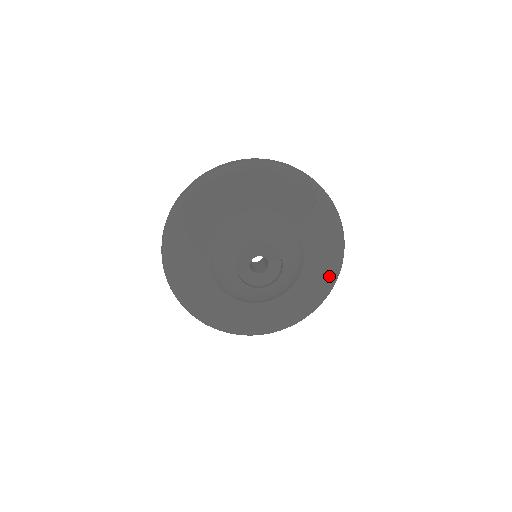
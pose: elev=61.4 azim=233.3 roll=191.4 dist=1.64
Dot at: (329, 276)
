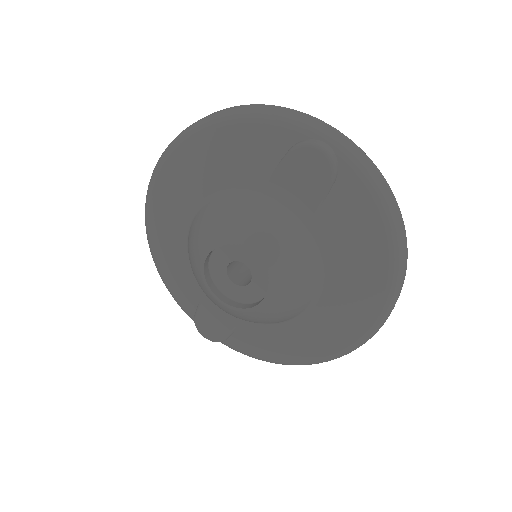
Dot at: (371, 302)
